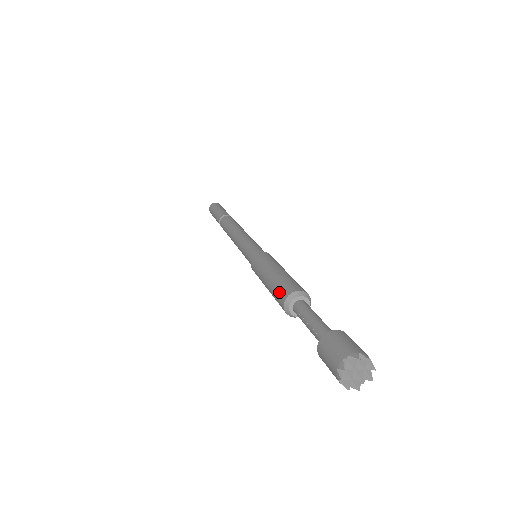
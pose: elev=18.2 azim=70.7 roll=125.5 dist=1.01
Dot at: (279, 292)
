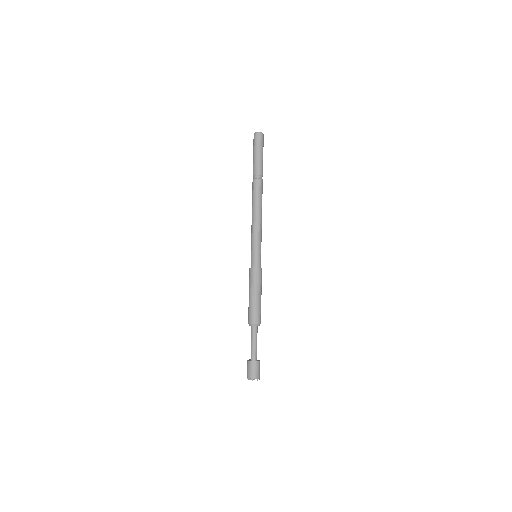
Dot at: (254, 315)
